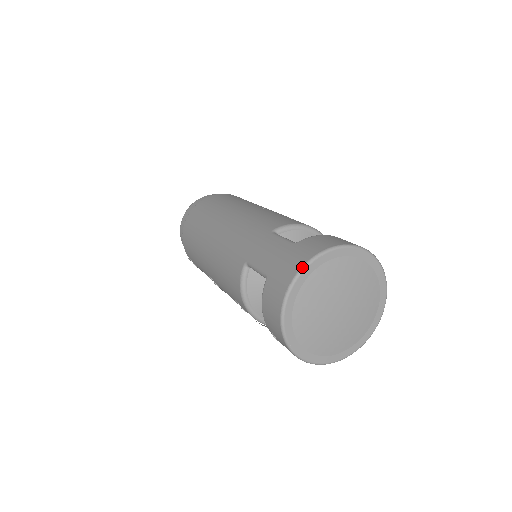
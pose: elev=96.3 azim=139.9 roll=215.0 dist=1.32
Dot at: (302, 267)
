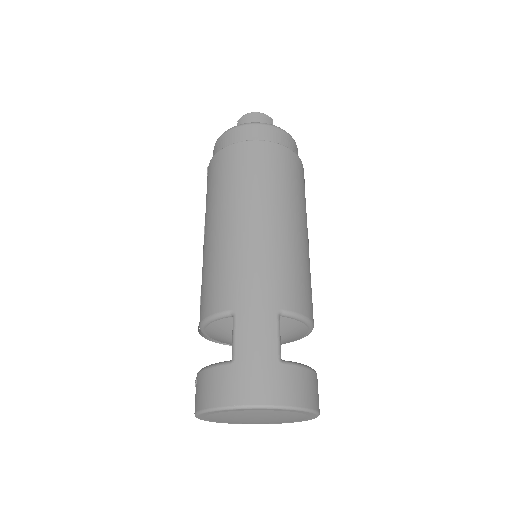
Dot at: (260, 406)
